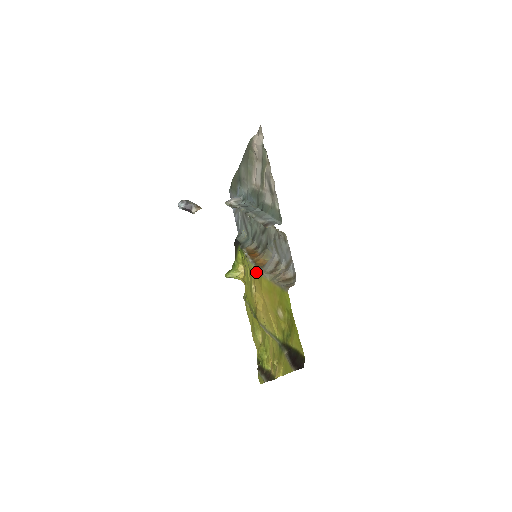
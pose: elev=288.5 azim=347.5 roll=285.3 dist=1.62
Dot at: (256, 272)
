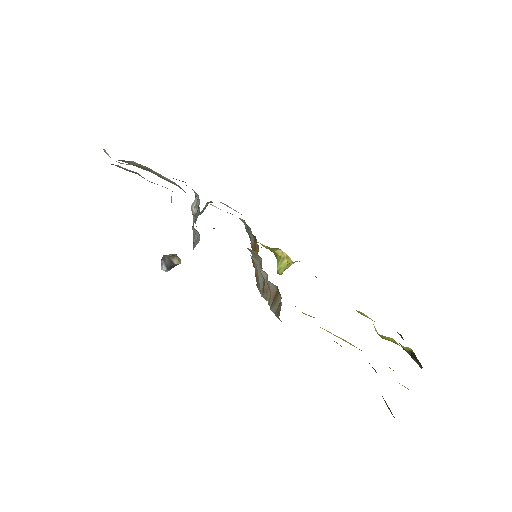
Dot at: occluded
